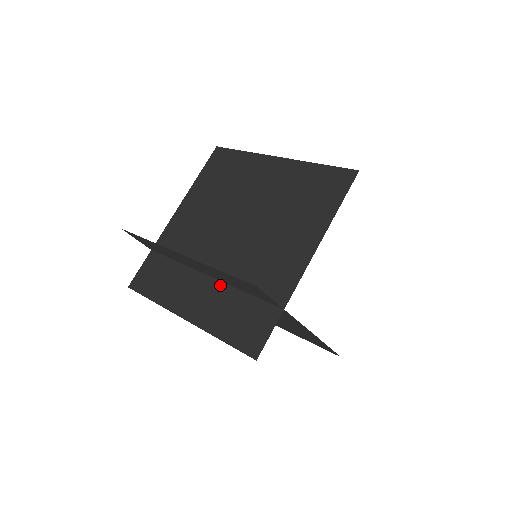
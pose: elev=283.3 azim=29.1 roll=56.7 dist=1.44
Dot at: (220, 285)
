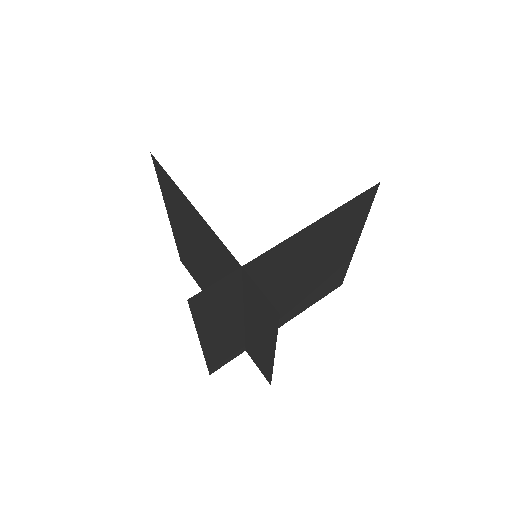
Dot at: occluded
